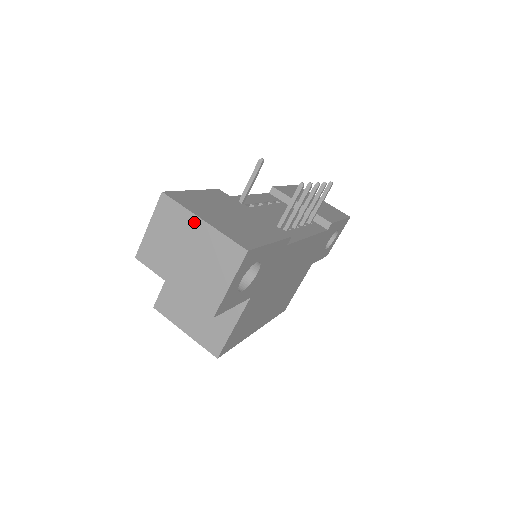
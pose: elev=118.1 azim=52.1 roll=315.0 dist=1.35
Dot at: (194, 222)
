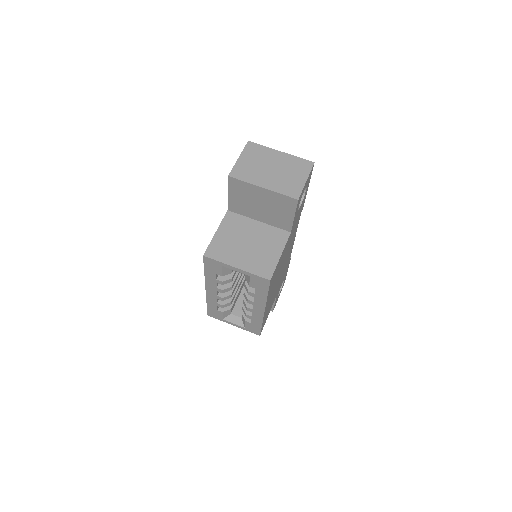
Dot at: (274, 153)
